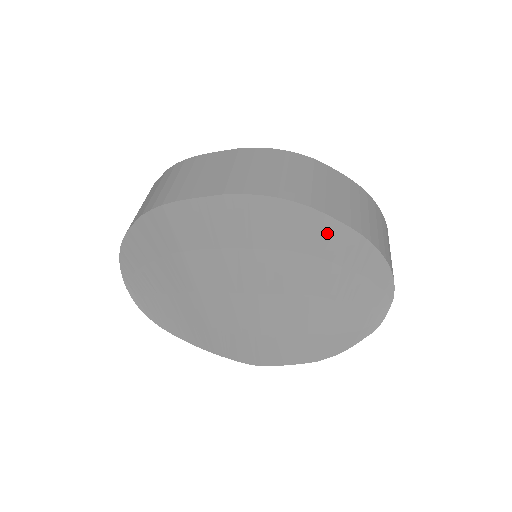
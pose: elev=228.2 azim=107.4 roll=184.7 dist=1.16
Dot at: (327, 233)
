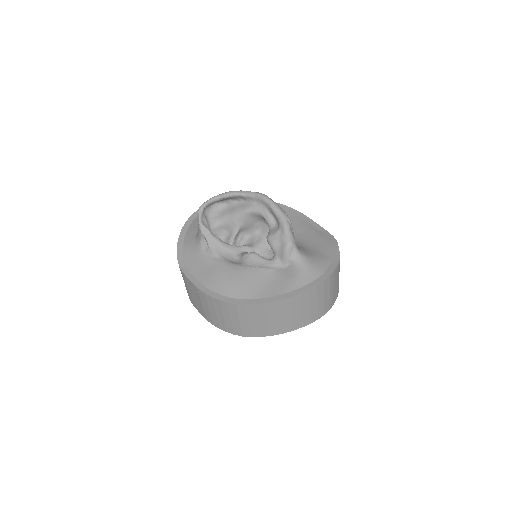
Dot at: occluded
